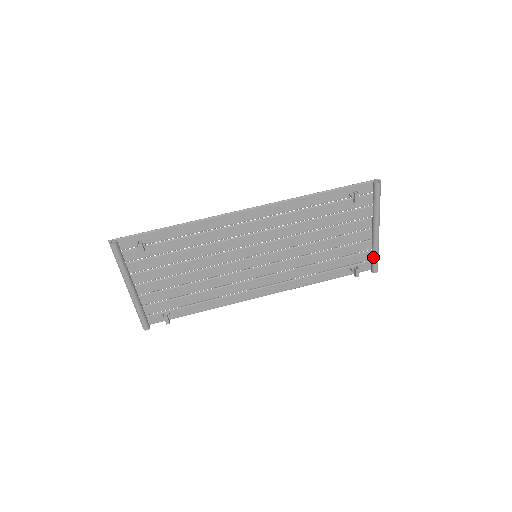
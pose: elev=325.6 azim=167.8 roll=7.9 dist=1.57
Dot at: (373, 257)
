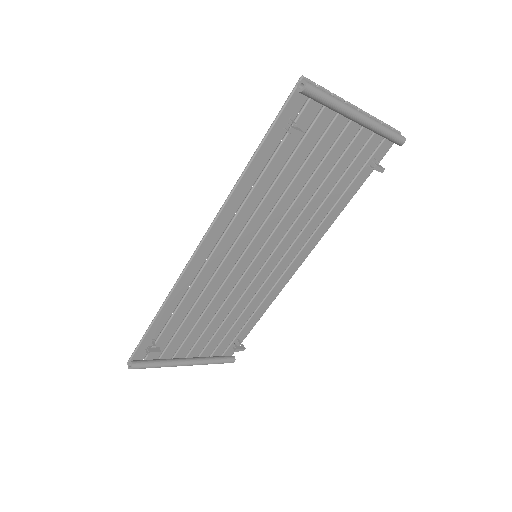
Dot at: (384, 137)
